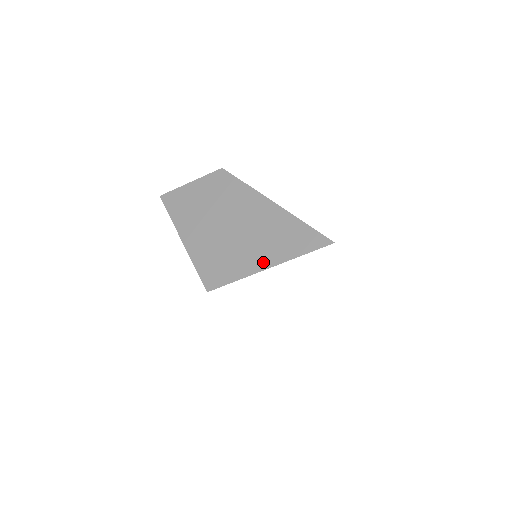
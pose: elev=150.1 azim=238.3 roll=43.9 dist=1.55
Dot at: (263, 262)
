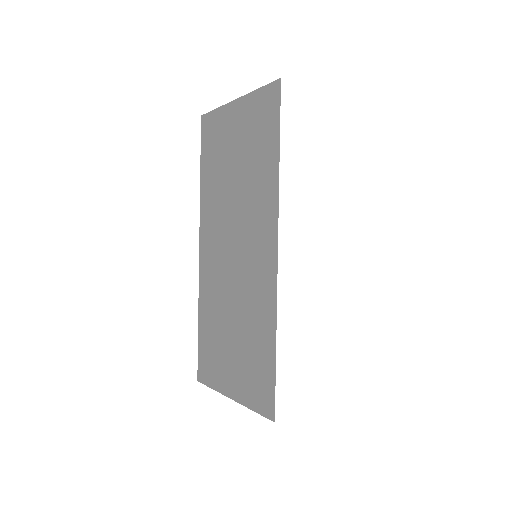
Dot at: occluded
